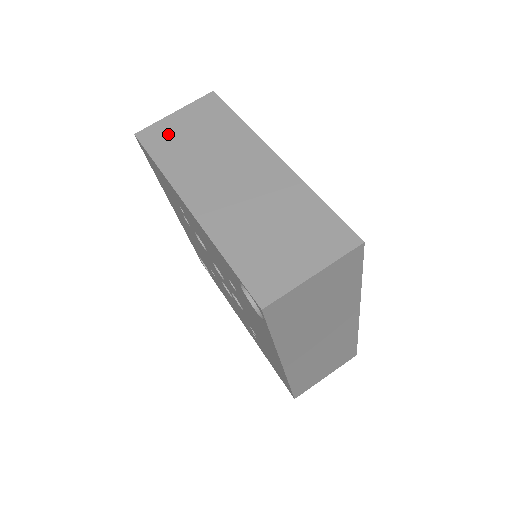
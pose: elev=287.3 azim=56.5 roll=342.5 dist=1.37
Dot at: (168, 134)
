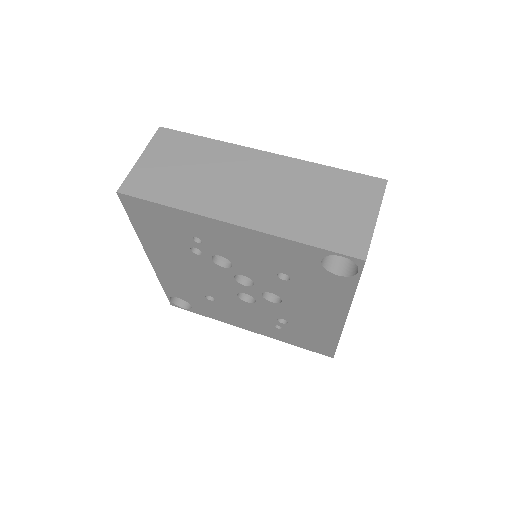
Dot at: (153, 177)
